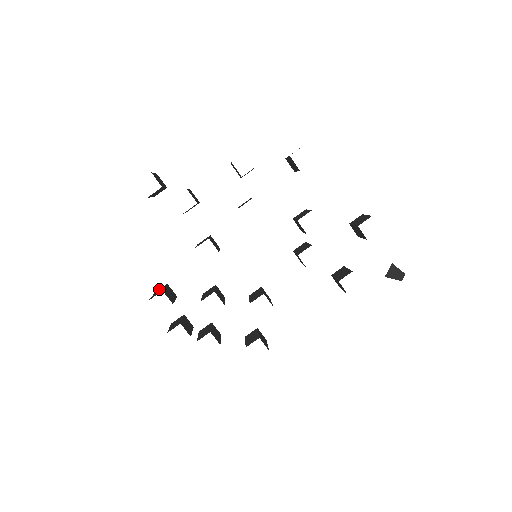
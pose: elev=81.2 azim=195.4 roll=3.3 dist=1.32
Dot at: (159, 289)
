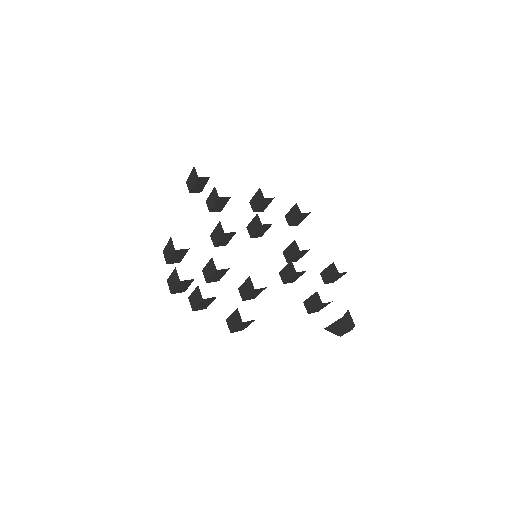
Dot at: occluded
